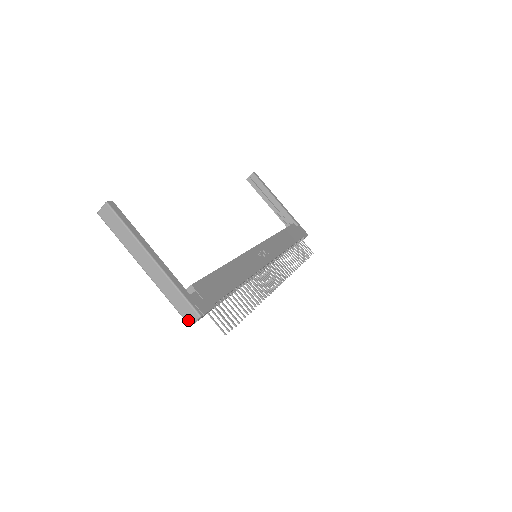
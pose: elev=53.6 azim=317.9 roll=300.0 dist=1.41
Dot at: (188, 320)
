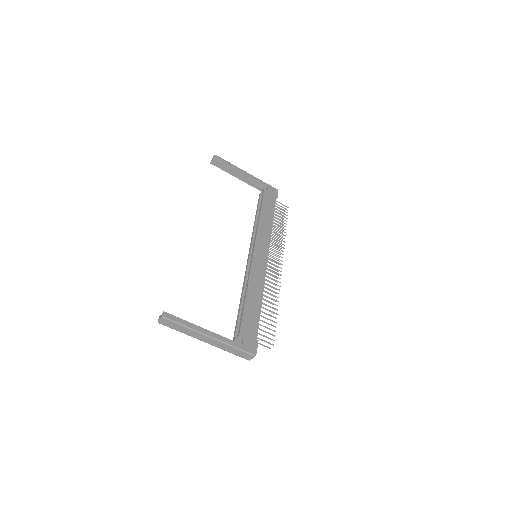
Dot at: (247, 359)
